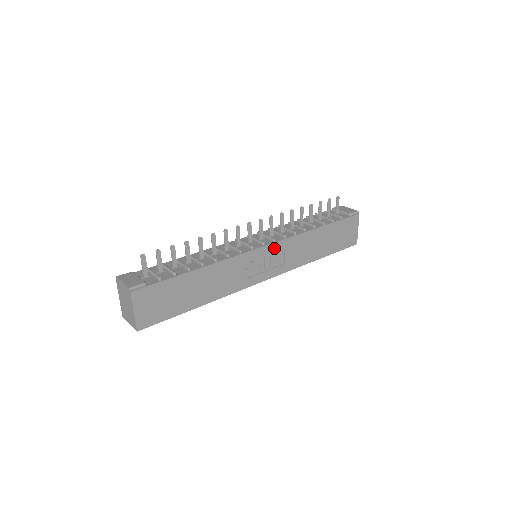
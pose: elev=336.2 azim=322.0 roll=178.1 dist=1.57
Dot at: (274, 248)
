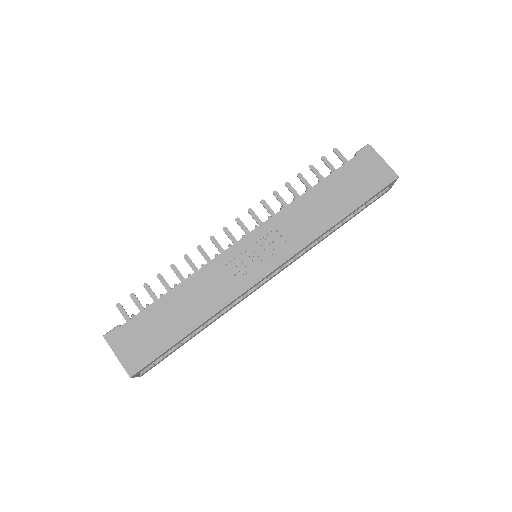
Dot at: (259, 234)
